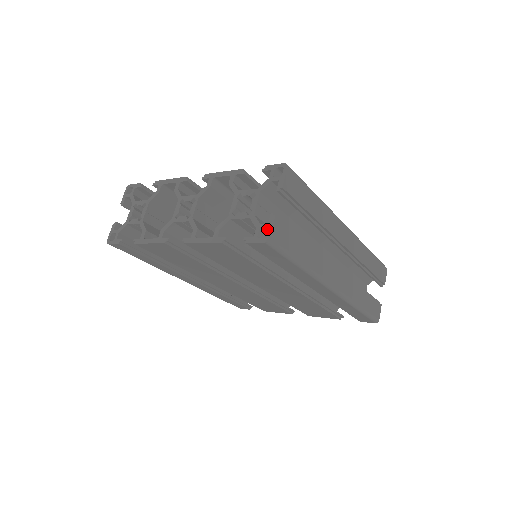
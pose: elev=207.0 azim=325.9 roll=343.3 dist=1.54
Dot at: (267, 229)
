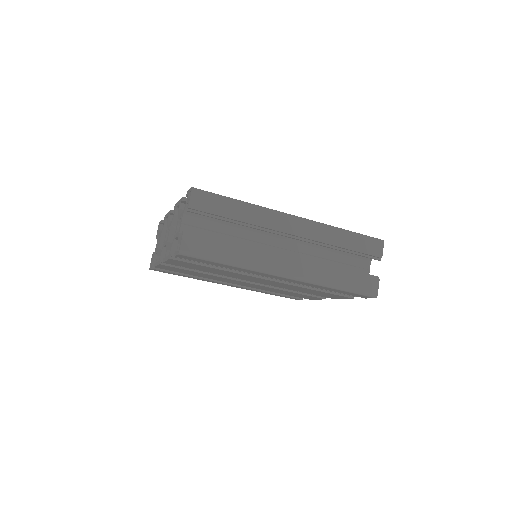
Dot at: occluded
